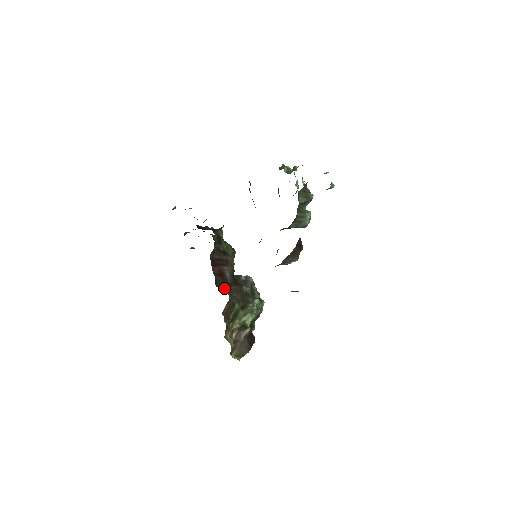
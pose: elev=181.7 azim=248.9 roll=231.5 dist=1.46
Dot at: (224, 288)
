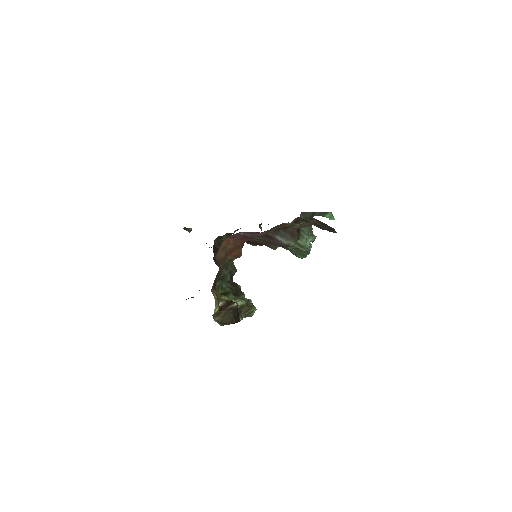
Dot at: occluded
